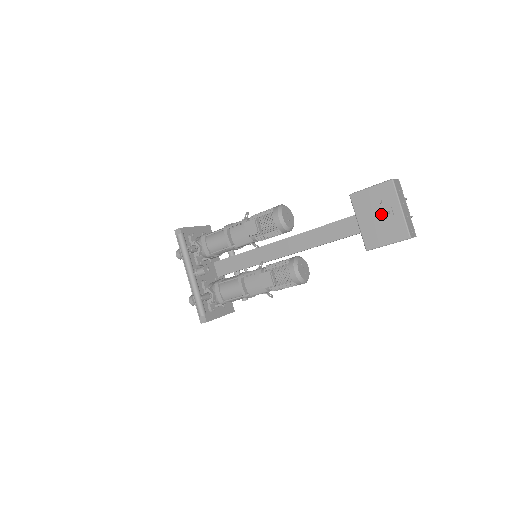
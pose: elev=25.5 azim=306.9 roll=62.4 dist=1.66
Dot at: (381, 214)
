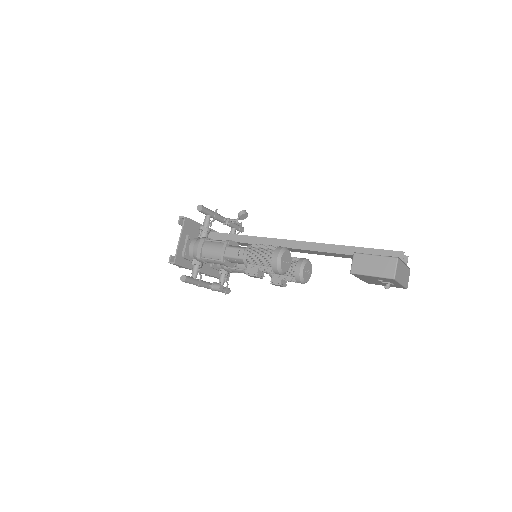
Dot at: (381, 282)
